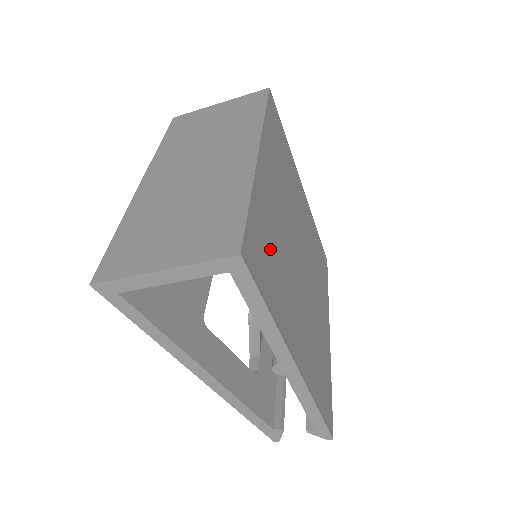
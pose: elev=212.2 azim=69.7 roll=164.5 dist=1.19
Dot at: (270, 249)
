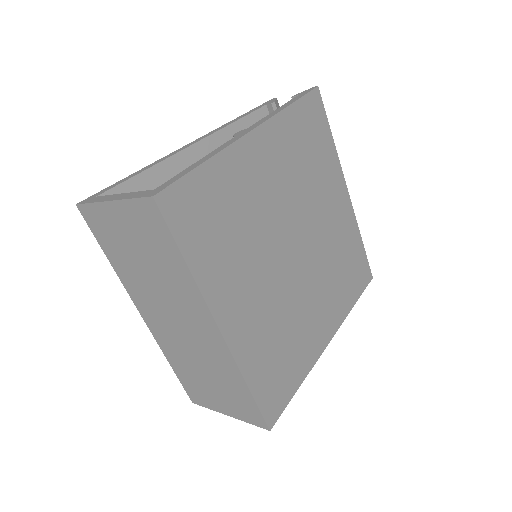
Dot at: (277, 356)
